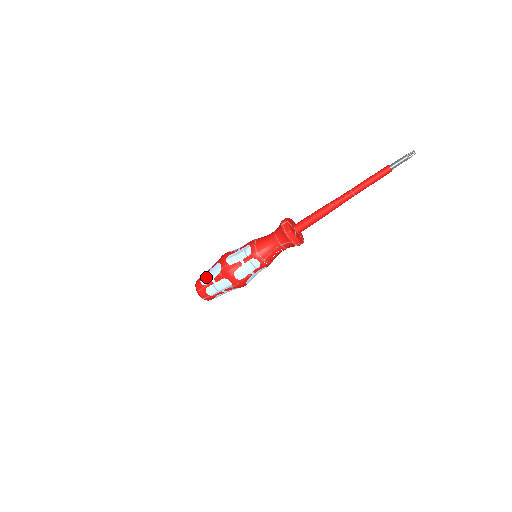
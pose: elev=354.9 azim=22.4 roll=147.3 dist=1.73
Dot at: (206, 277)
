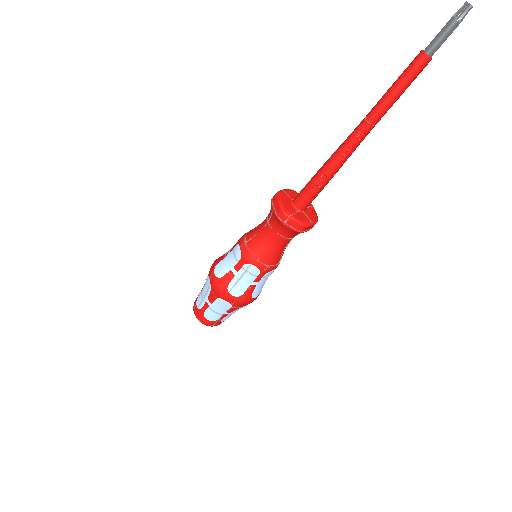
Dot at: (212, 314)
